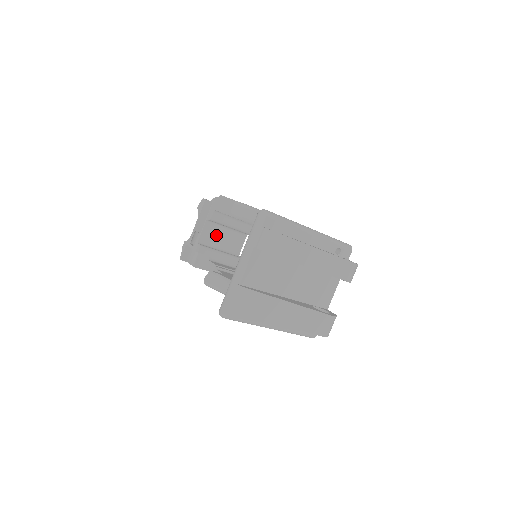
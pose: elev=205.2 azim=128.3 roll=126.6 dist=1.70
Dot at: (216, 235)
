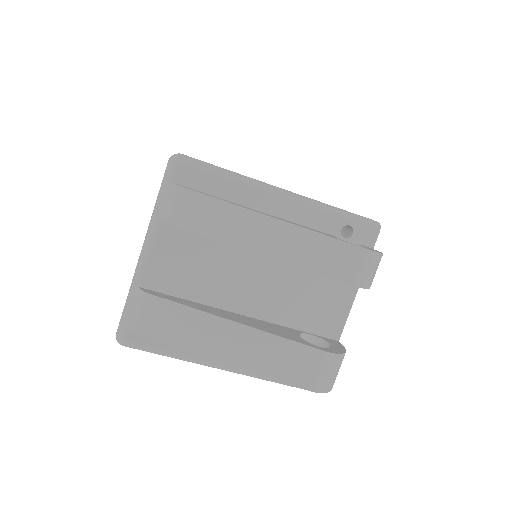
Dot at: occluded
